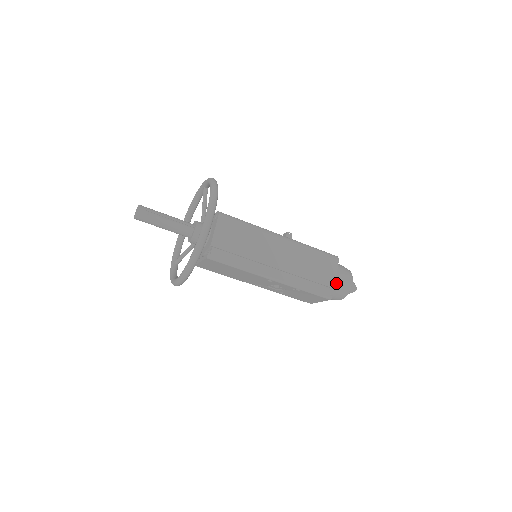
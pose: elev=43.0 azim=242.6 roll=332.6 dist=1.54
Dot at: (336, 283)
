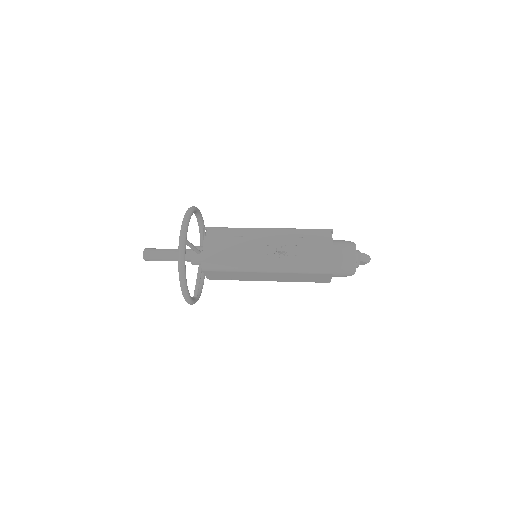
Dot at: occluded
